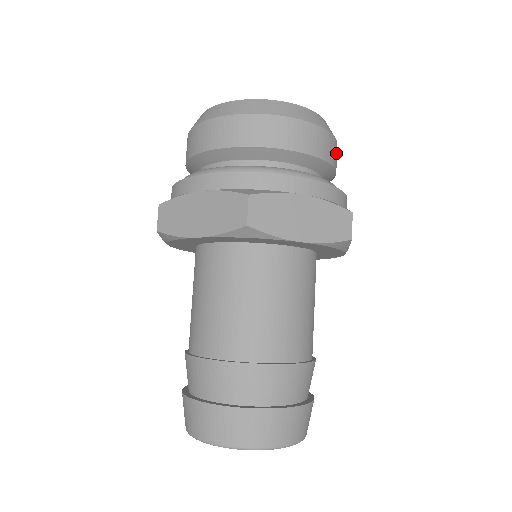
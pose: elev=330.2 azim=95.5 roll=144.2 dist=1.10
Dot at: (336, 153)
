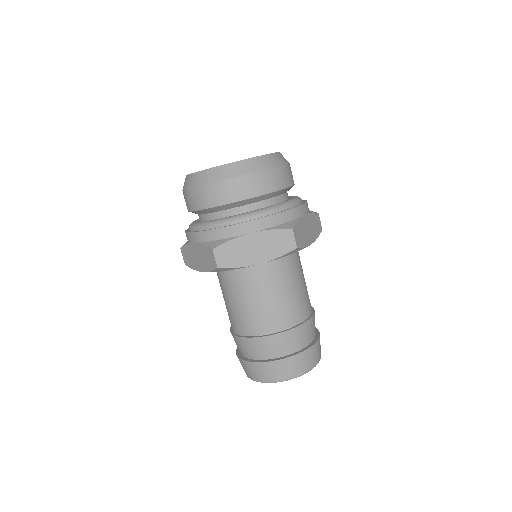
Dot at: occluded
